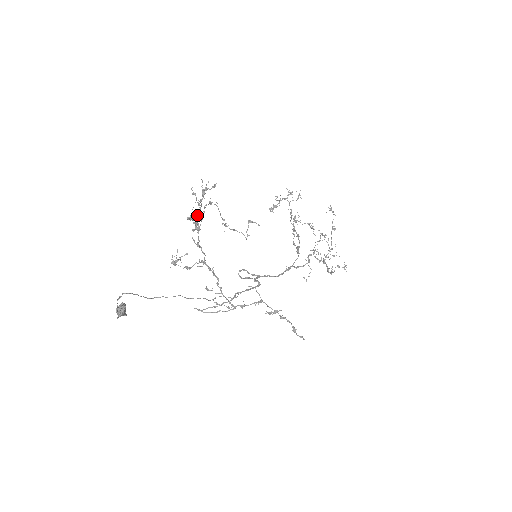
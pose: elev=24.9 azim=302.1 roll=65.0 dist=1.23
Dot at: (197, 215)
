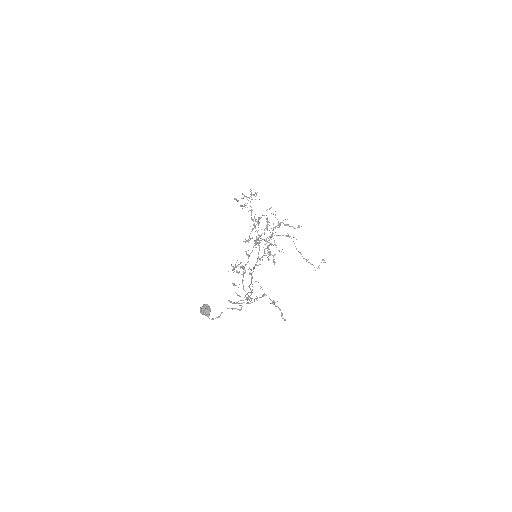
Dot at: (260, 235)
